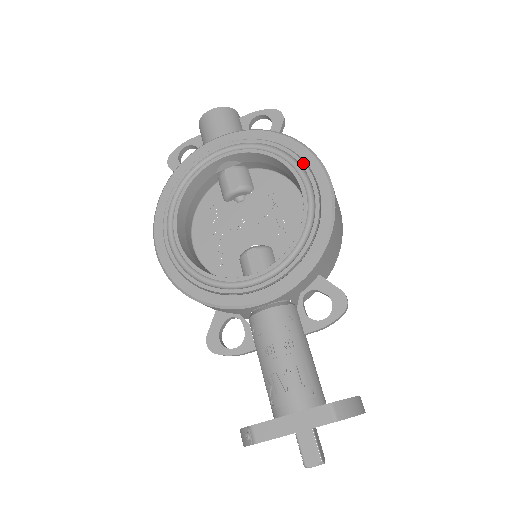
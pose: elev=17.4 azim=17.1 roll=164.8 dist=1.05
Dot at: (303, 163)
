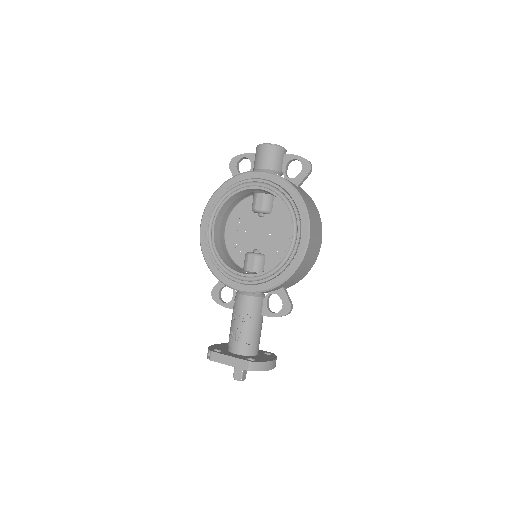
Dot at: (299, 220)
